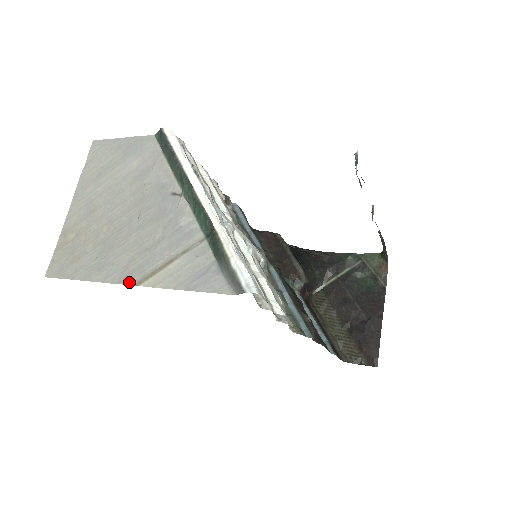
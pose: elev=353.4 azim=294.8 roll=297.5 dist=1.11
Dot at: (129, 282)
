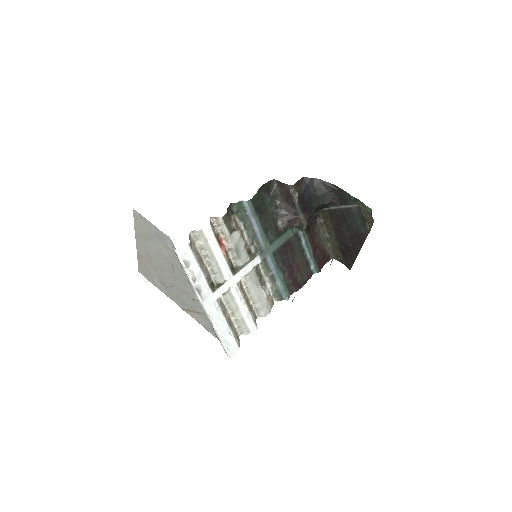
Dot at: (179, 306)
